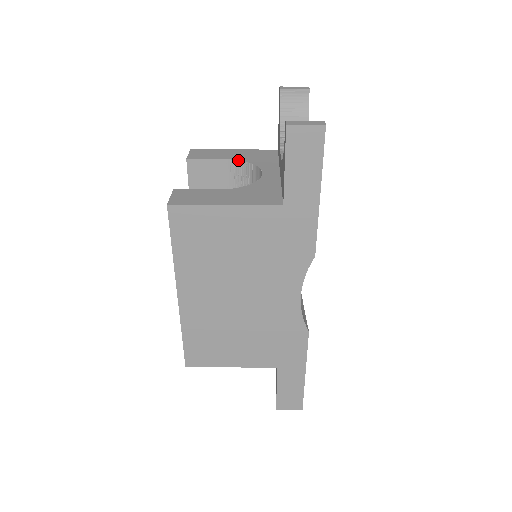
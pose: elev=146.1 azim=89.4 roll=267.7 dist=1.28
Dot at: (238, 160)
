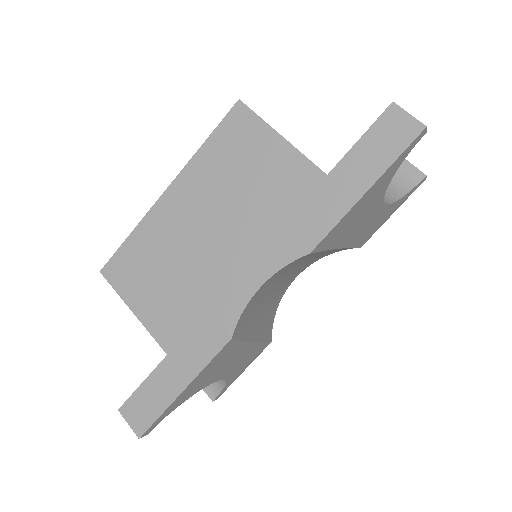
Dot at: occluded
